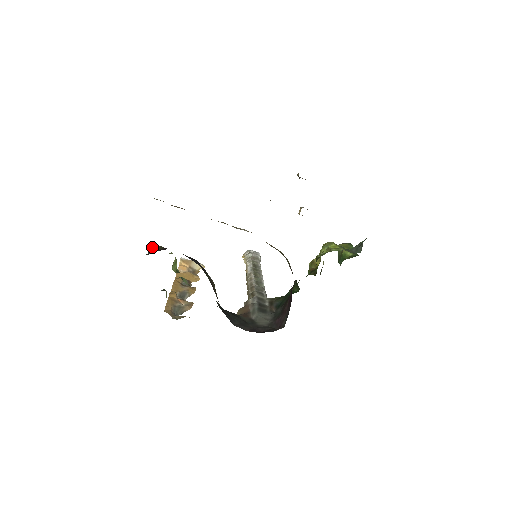
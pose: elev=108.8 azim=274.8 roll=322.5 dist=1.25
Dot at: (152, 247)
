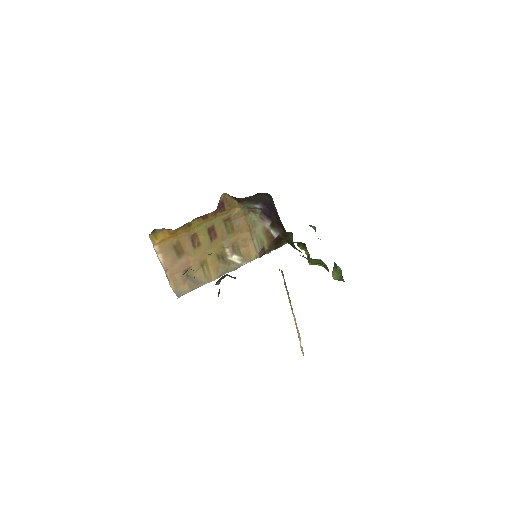
Dot at: occluded
